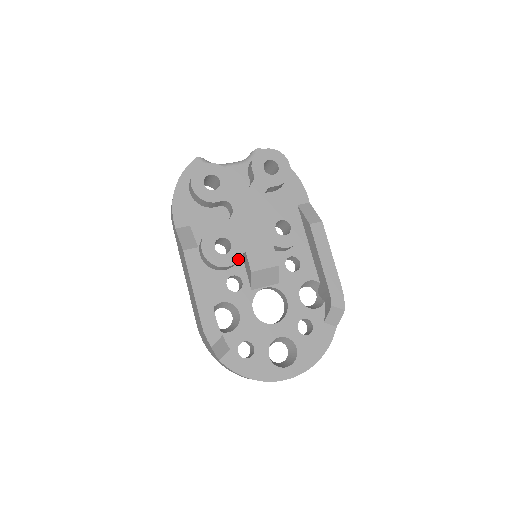
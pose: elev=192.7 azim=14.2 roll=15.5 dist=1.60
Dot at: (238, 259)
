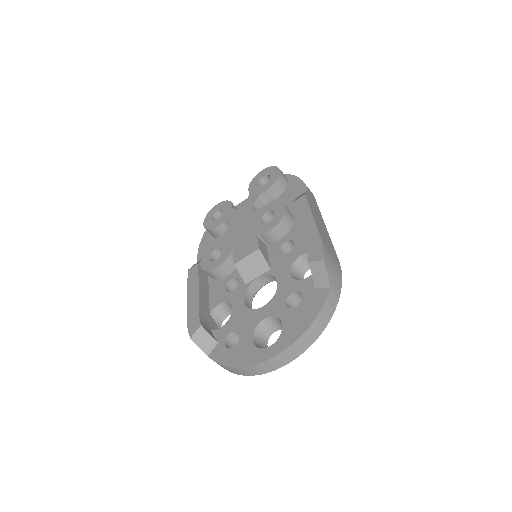
Dot at: (226, 259)
